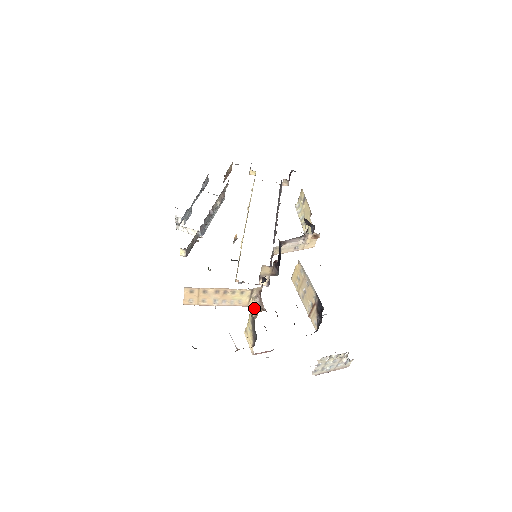
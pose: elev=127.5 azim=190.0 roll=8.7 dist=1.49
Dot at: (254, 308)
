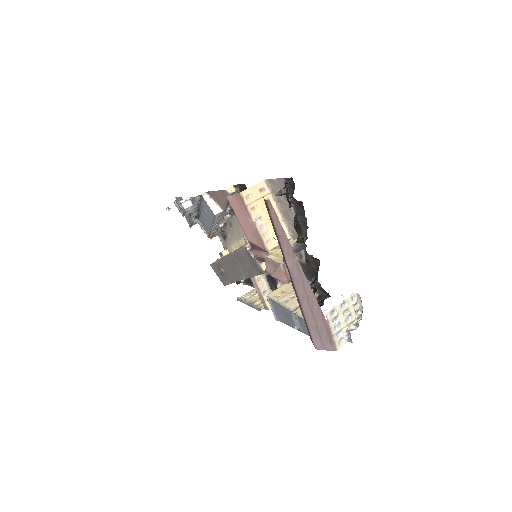
Dot at: occluded
